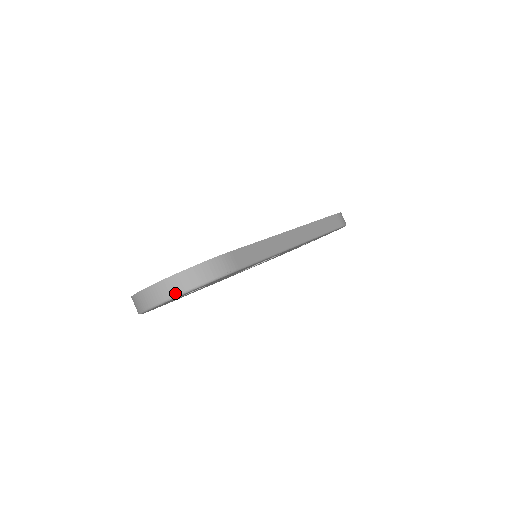
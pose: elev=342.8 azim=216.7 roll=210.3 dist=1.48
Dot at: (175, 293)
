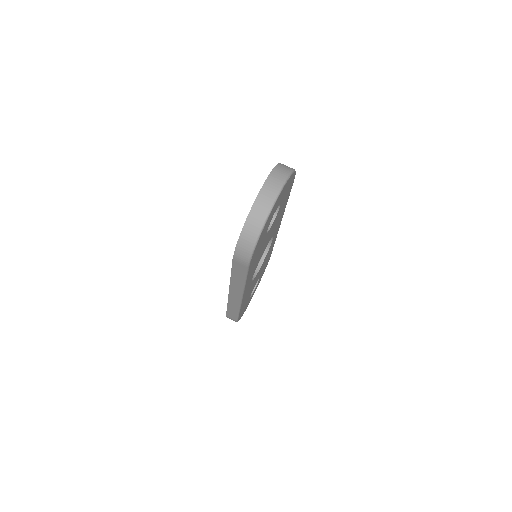
Dot at: (288, 172)
